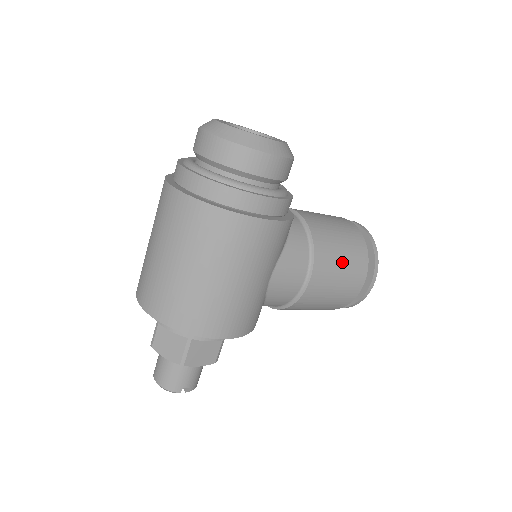
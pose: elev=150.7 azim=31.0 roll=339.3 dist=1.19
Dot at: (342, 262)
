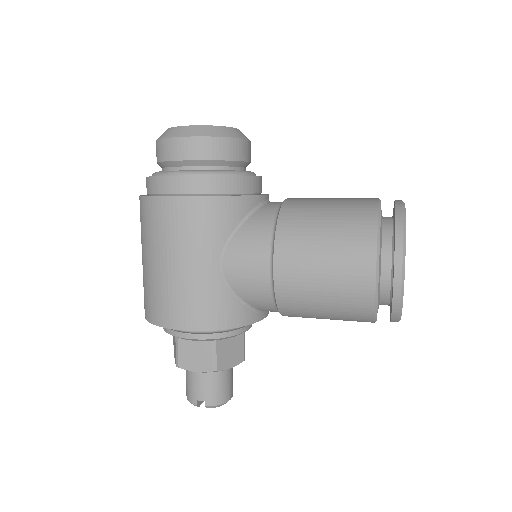
Dot at: (323, 241)
